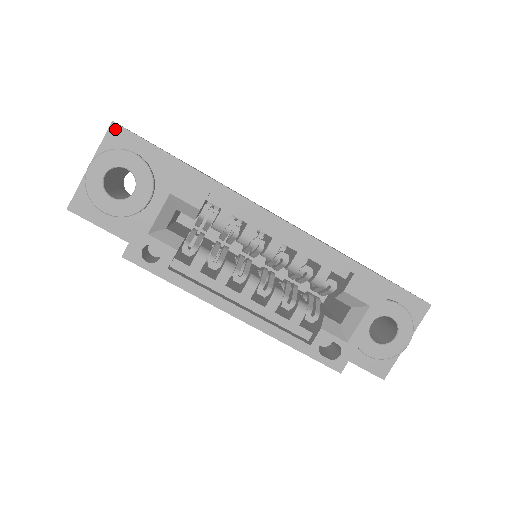
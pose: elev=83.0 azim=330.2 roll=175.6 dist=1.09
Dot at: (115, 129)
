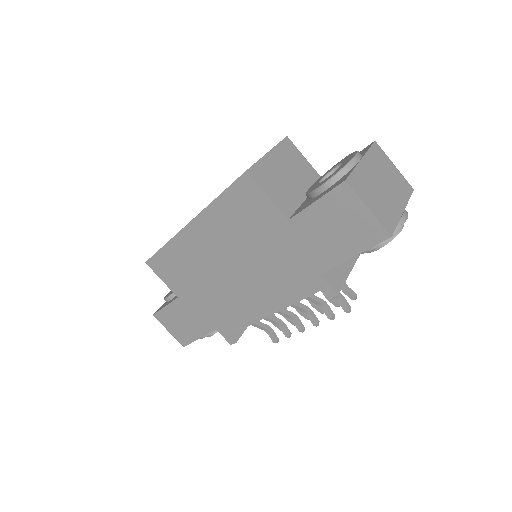
Dot at: occluded
